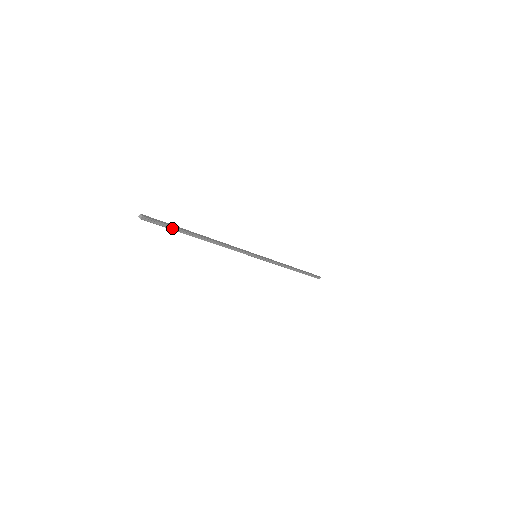
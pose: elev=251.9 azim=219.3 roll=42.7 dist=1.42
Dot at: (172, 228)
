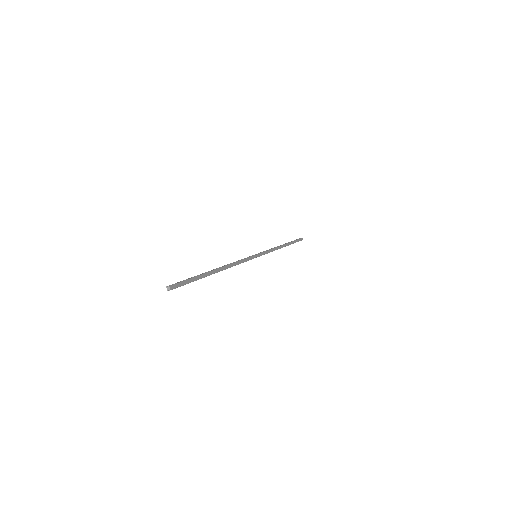
Dot at: (193, 281)
